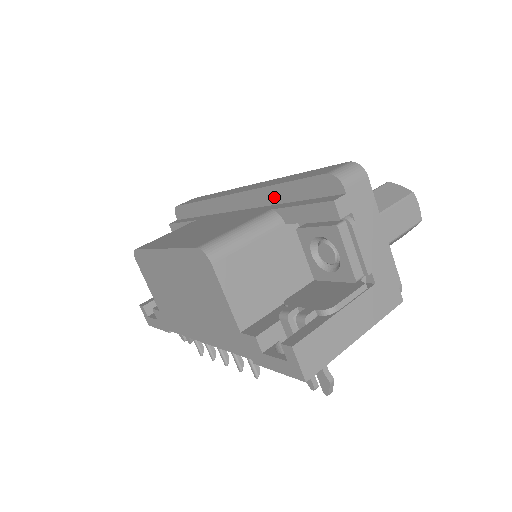
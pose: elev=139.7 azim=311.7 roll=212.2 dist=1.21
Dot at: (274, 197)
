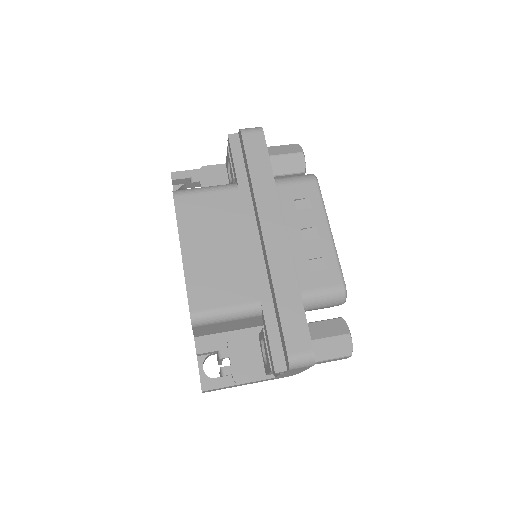
Dot at: (272, 292)
